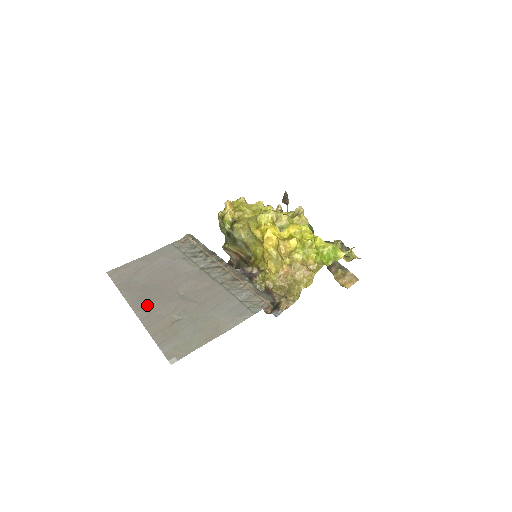
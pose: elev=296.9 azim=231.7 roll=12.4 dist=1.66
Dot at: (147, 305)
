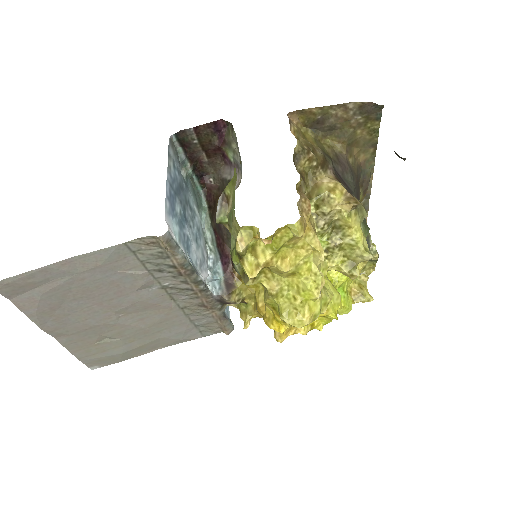
Dot at: (66, 326)
